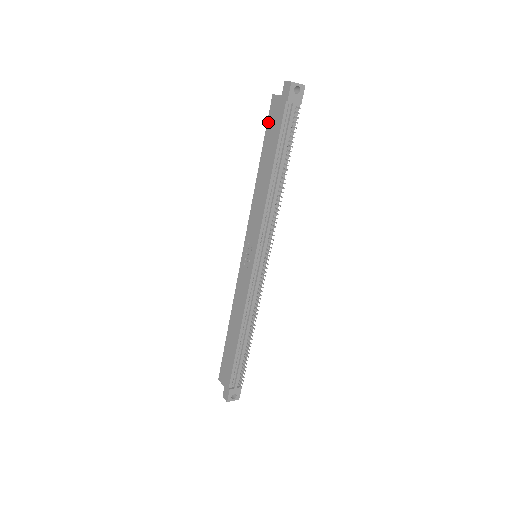
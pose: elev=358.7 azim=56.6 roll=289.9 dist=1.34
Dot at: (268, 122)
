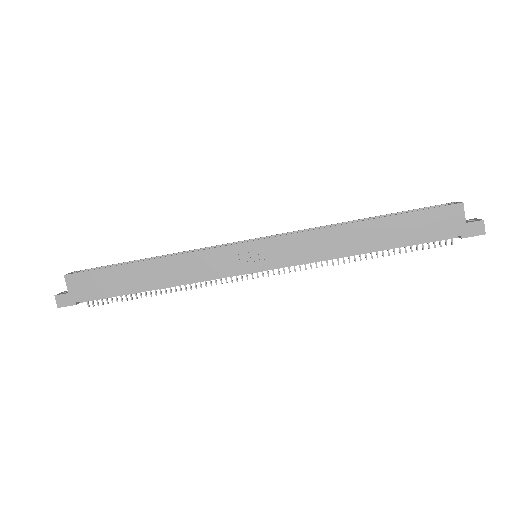
Dot at: (428, 212)
